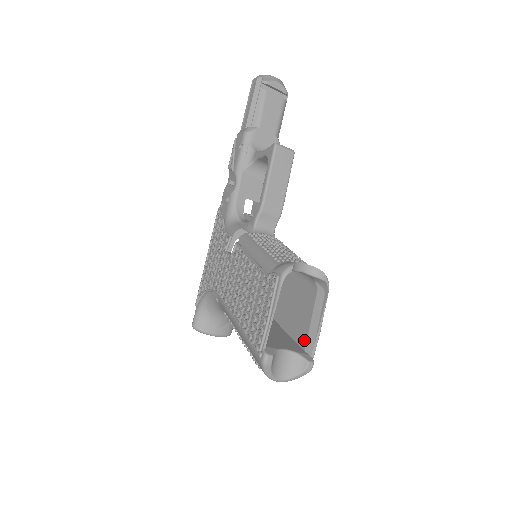
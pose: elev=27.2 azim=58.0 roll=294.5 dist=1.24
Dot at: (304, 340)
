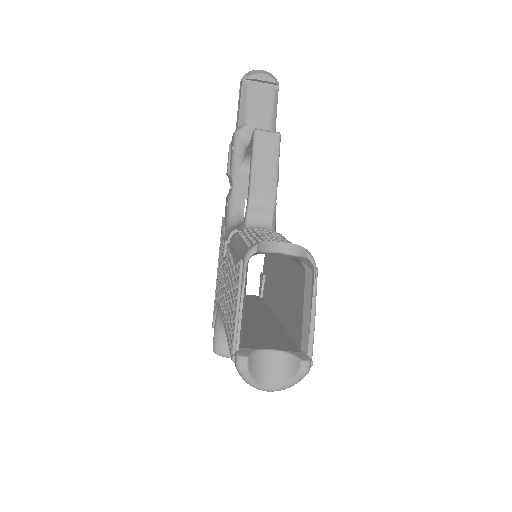
Dot at: (300, 336)
